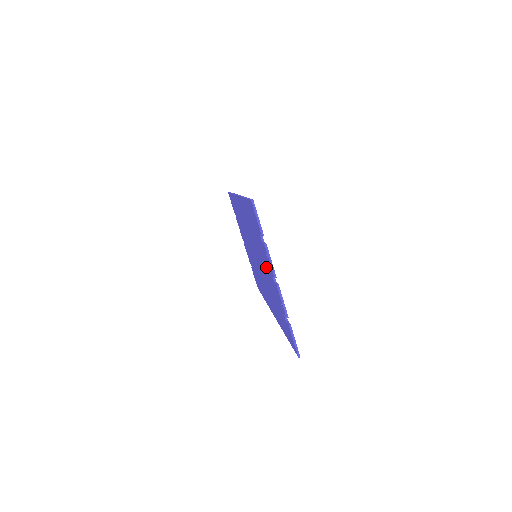
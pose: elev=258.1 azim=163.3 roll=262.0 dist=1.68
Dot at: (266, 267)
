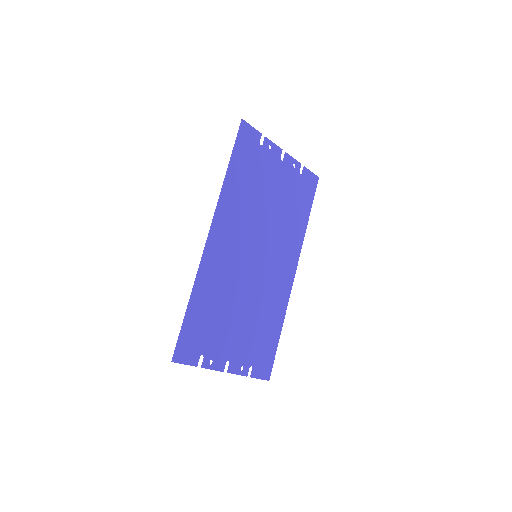
Dot at: (231, 333)
